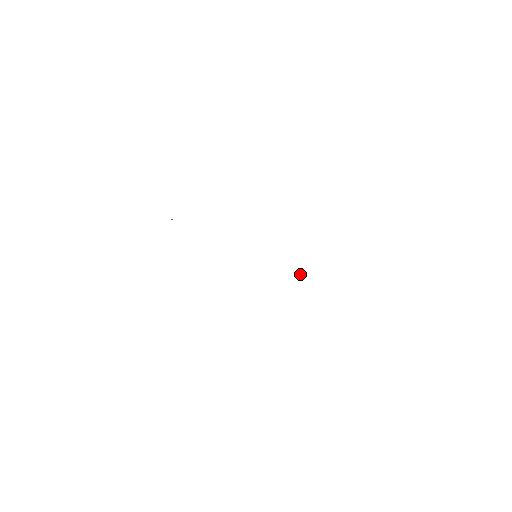
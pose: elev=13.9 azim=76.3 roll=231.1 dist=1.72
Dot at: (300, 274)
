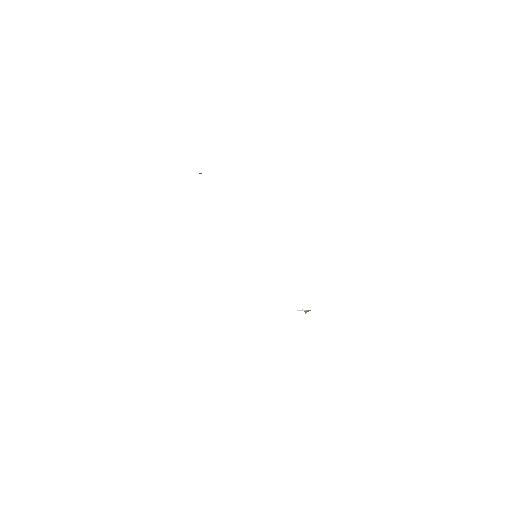
Dot at: (306, 311)
